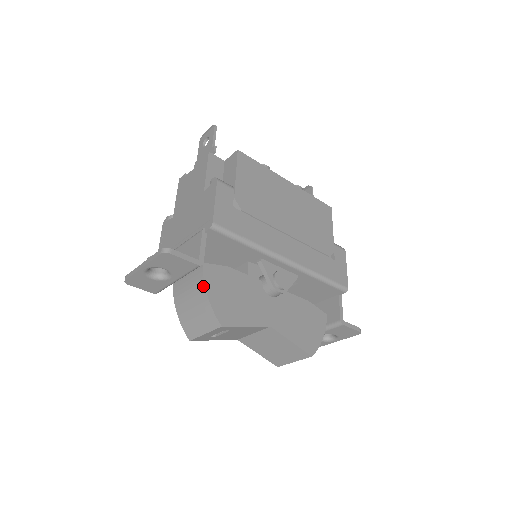
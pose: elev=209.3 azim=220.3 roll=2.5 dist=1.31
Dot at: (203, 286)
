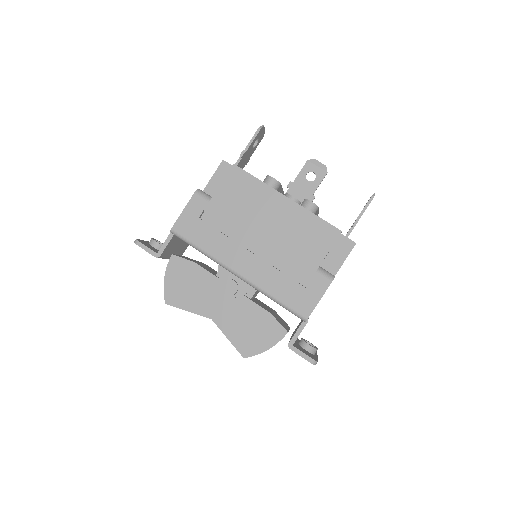
Dot at: (166, 271)
